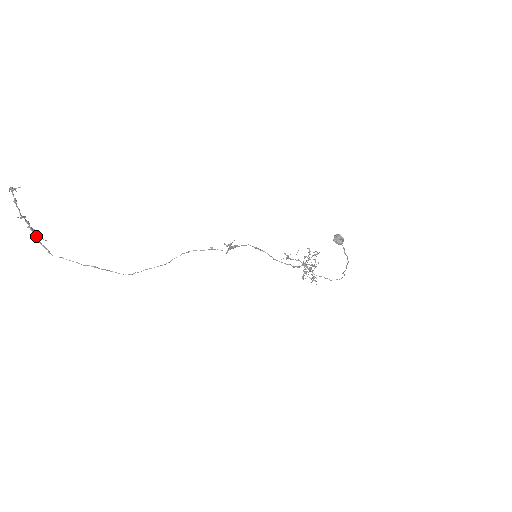
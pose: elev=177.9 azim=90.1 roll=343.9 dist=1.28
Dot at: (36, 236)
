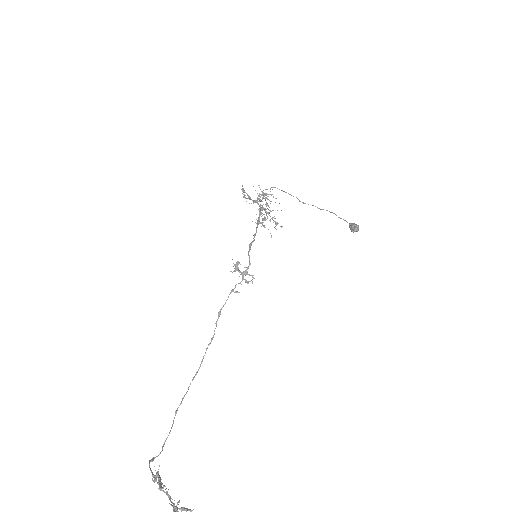
Dot at: (158, 477)
